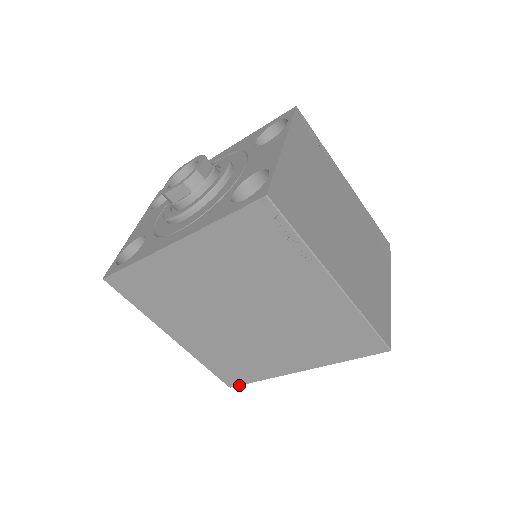
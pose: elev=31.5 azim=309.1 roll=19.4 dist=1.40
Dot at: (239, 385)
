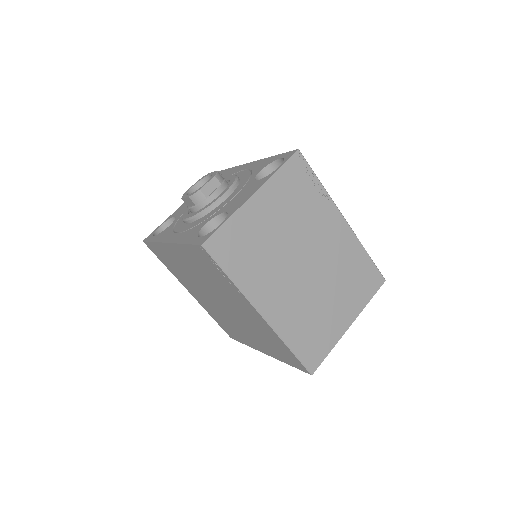
Dot at: occluded
